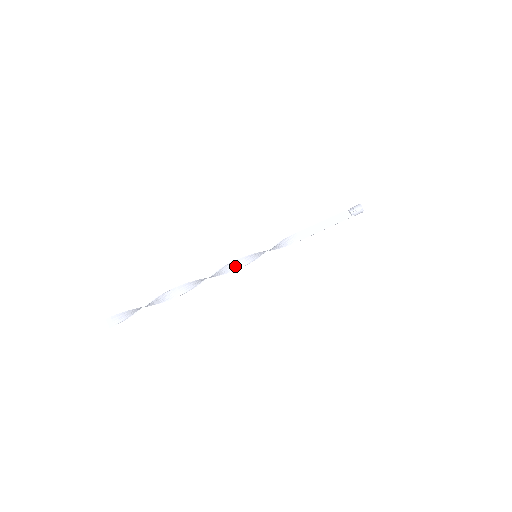
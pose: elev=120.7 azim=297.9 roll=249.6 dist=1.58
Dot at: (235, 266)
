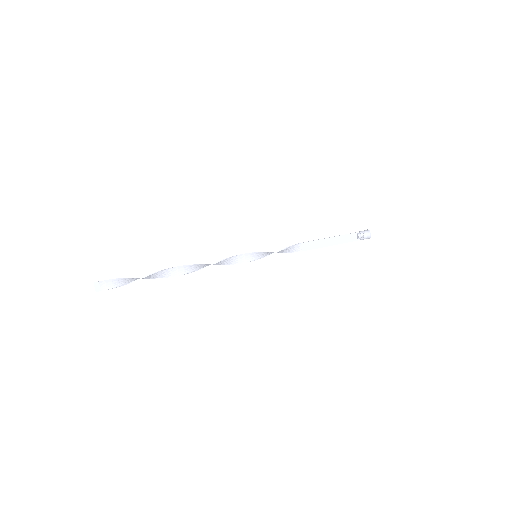
Dot at: (233, 261)
